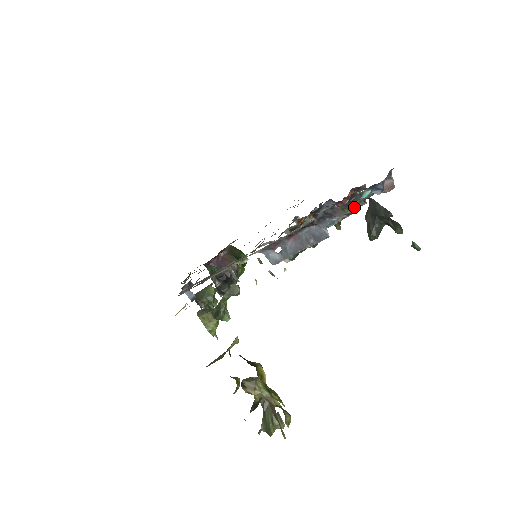
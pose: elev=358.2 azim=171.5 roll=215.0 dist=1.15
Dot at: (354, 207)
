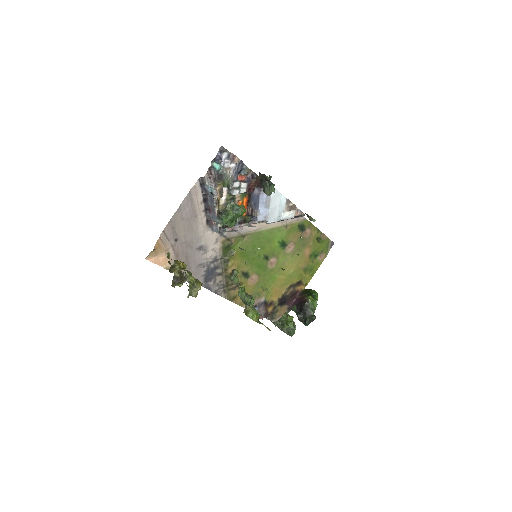
Dot at: (260, 187)
